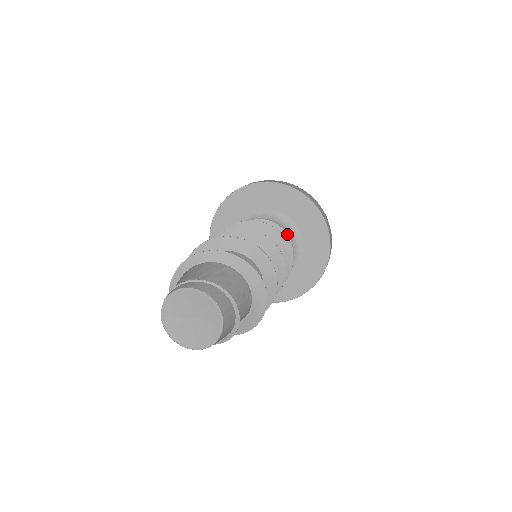
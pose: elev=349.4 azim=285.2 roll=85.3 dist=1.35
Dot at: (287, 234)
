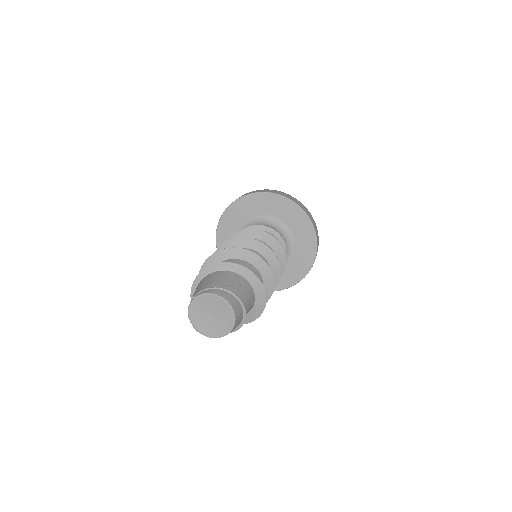
Dot at: occluded
